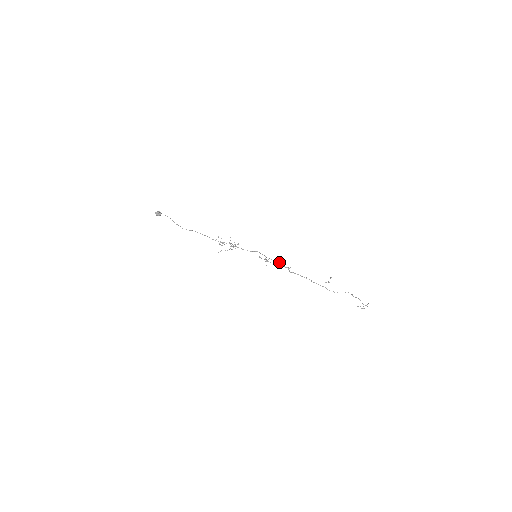
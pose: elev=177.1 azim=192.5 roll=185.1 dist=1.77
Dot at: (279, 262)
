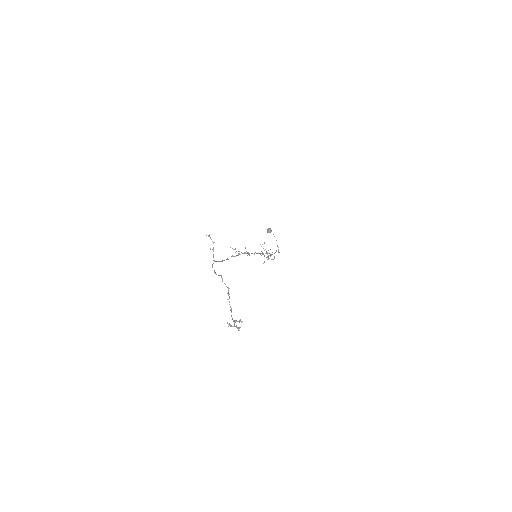
Dot at: occluded
